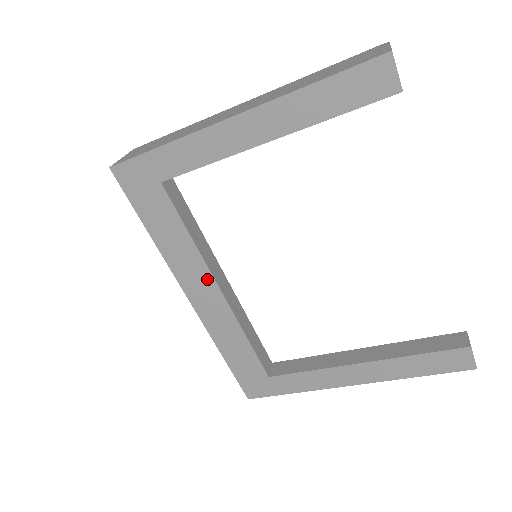
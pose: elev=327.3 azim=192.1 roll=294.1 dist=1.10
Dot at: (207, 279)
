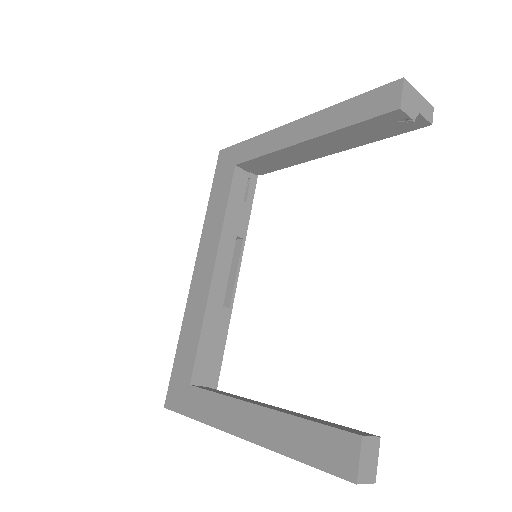
Dot at: (213, 254)
